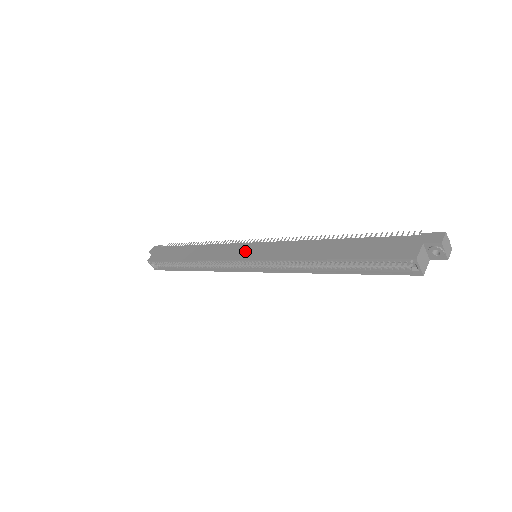
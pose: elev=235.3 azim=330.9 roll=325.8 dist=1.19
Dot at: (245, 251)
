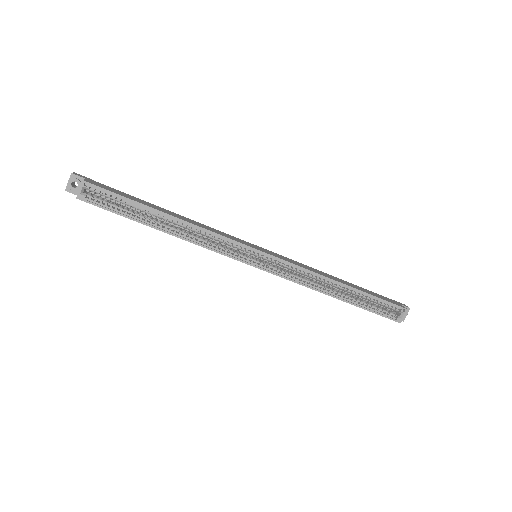
Dot at: (253, 245)
